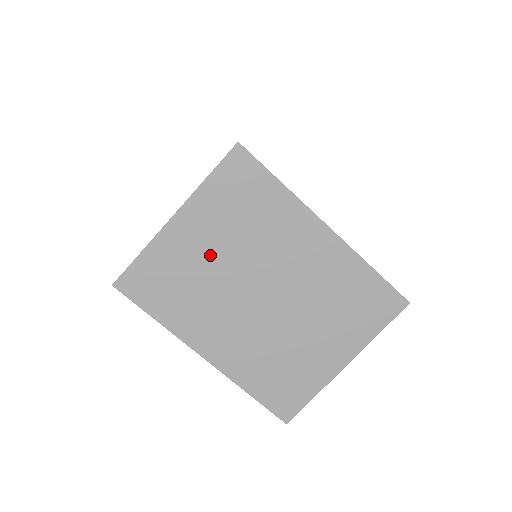
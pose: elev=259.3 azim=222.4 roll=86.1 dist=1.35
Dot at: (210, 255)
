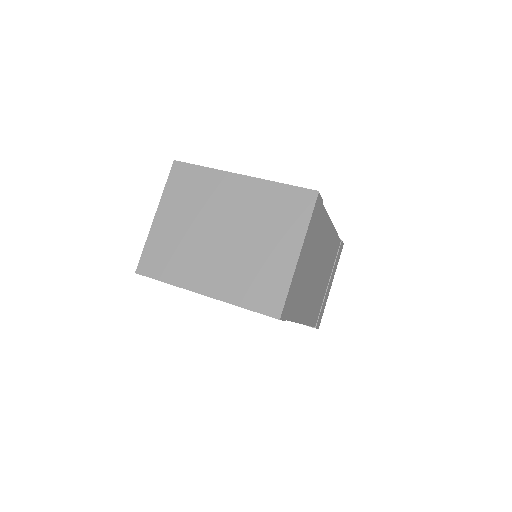
Dot at: (182, 227)
